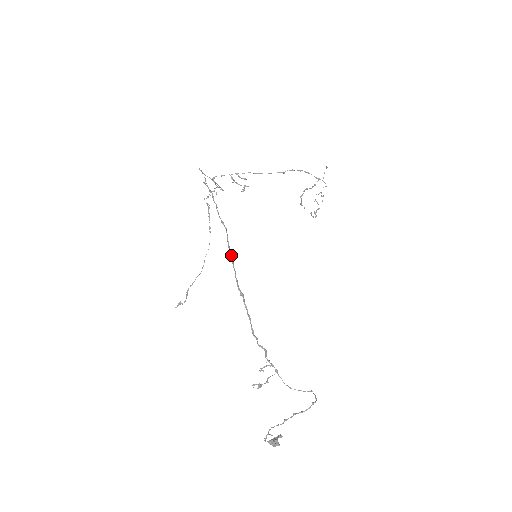
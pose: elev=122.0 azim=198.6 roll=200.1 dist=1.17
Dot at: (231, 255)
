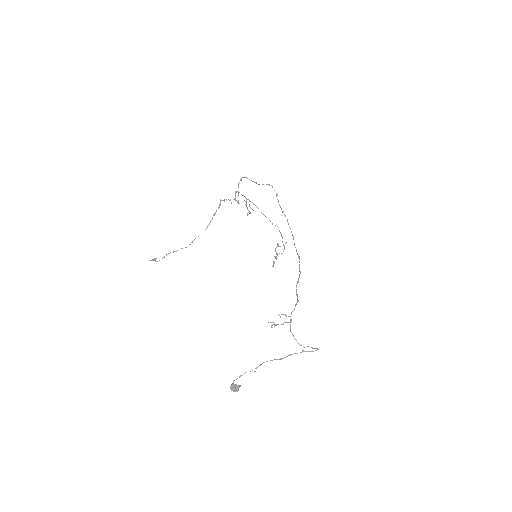
Dot at: occluded
